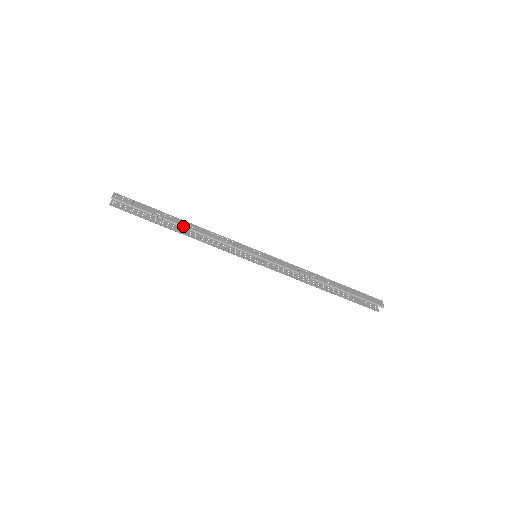
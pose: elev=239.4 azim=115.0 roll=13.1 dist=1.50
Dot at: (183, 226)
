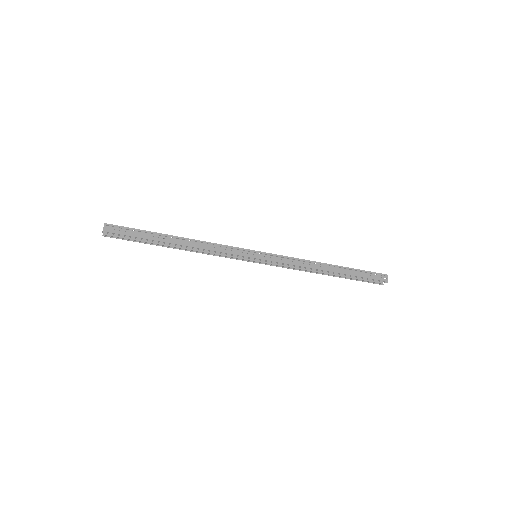
Dot at: (179, 244)
